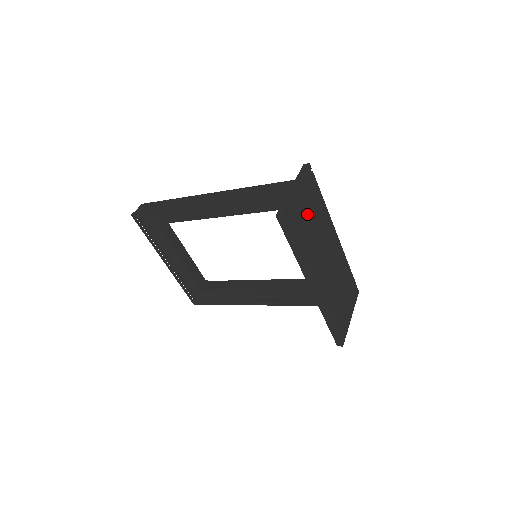
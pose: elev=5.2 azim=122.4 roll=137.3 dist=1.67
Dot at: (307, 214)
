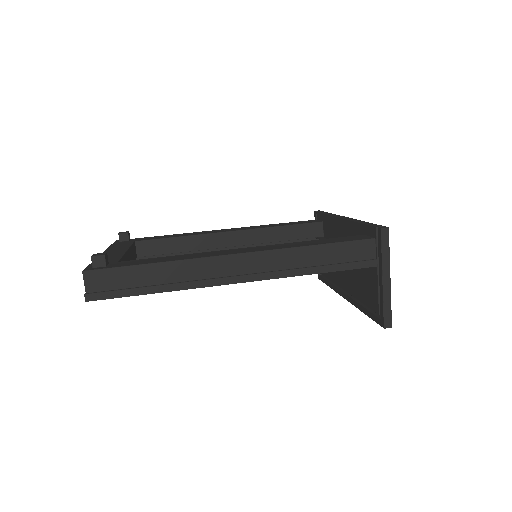
Dot at: occluded
